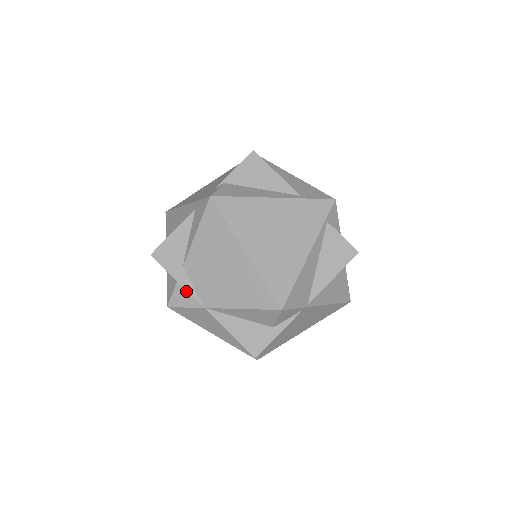
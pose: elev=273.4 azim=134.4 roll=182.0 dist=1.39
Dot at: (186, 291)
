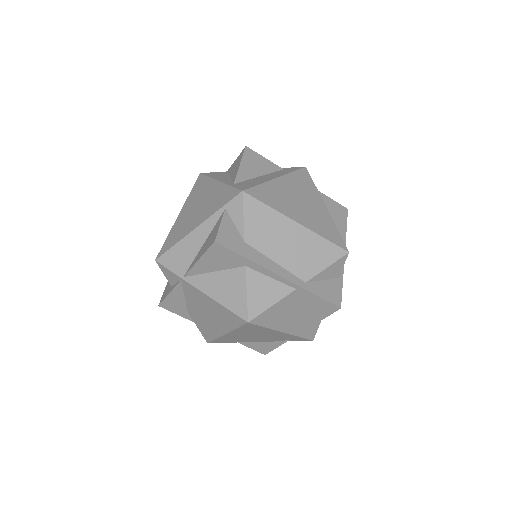
Dot at: occluded
